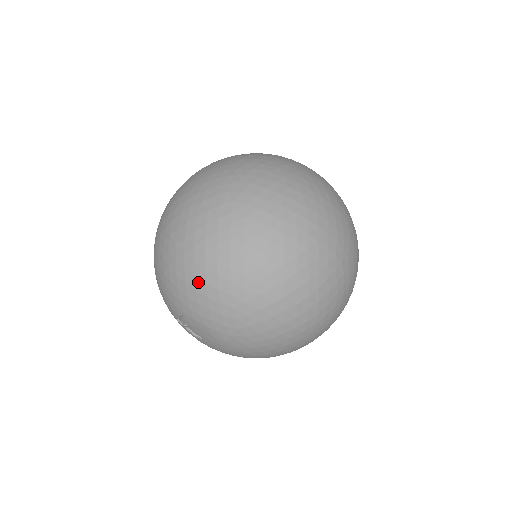
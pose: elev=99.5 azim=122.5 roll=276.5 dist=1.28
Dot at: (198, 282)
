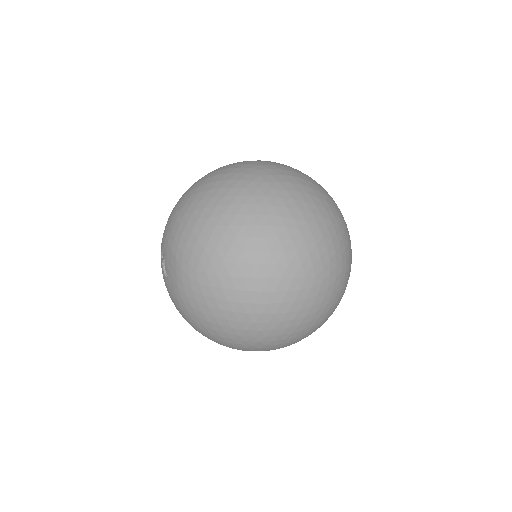
Dot at: (193, 216)
